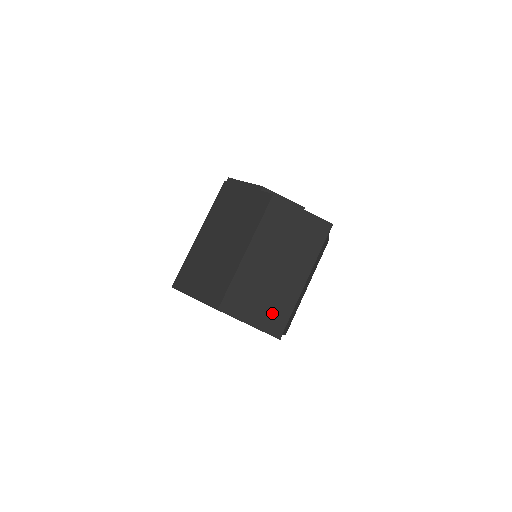
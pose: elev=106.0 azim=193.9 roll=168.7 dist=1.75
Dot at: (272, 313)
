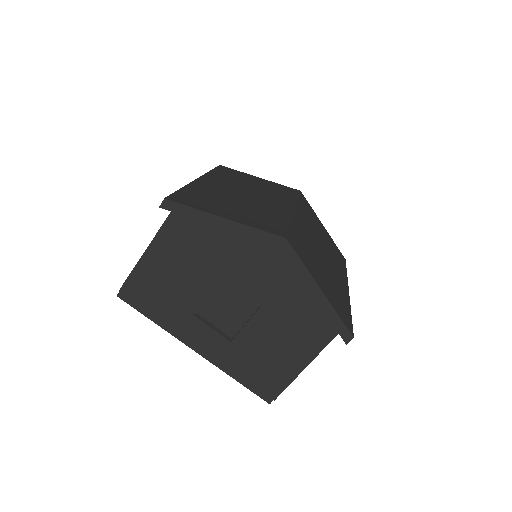
Dot at: (336, 297)
